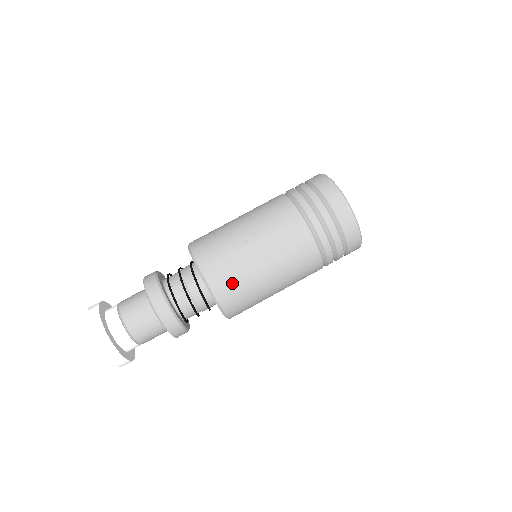
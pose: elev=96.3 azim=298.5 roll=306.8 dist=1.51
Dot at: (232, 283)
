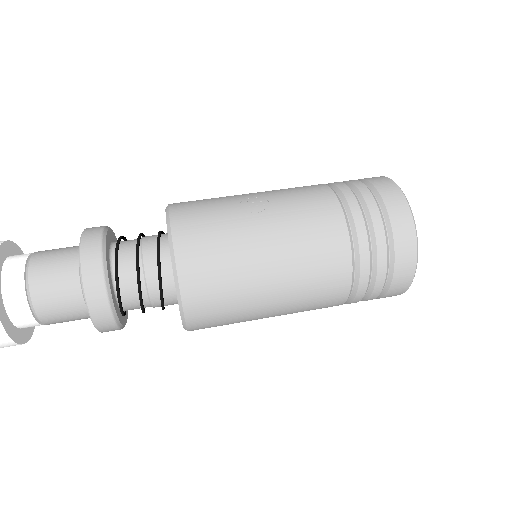
Dot at: (209, 251)
